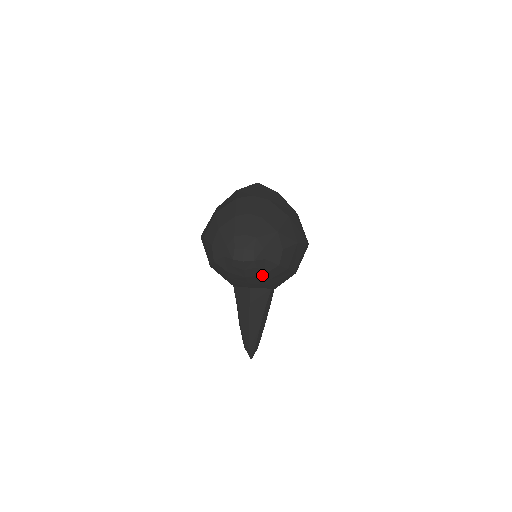
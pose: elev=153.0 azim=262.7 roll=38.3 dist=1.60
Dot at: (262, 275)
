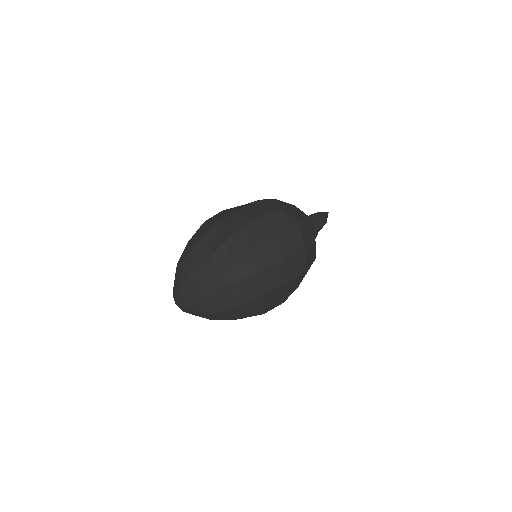
Dot at: occluded
